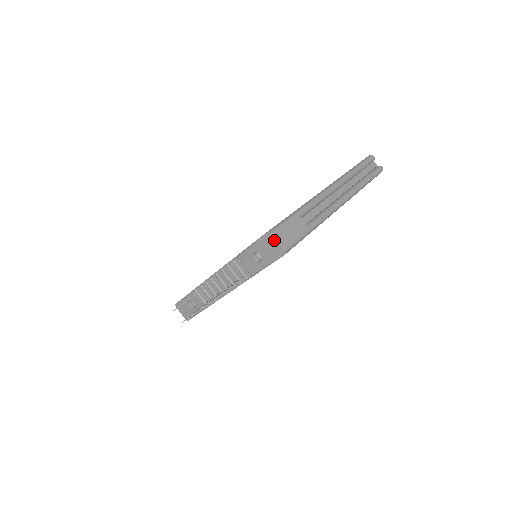
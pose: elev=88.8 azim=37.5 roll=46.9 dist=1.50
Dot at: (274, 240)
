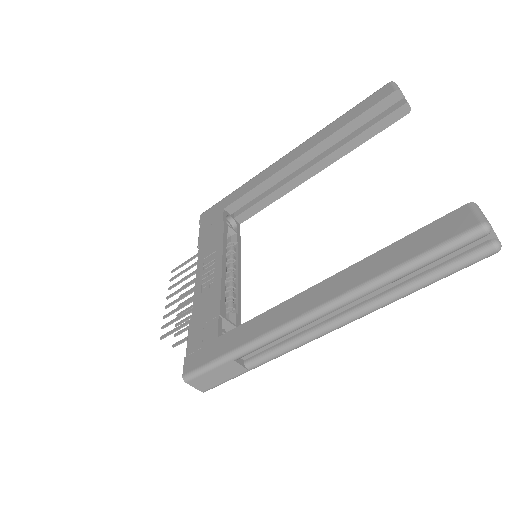
Dot at: (191, 384)
